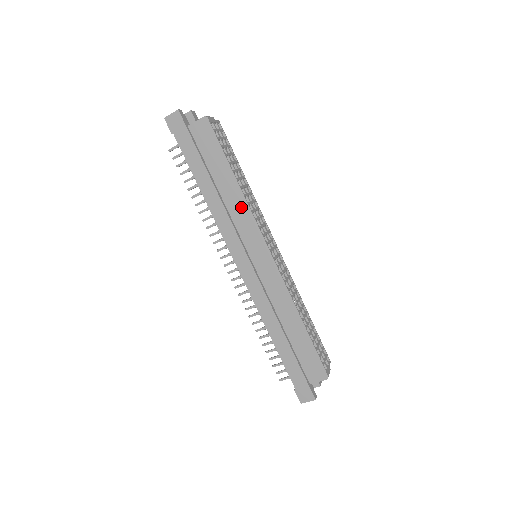
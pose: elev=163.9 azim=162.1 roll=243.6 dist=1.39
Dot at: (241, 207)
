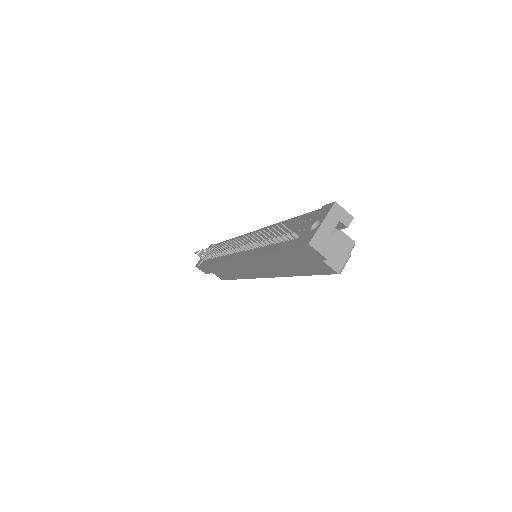
Dot at: (280, 273)
